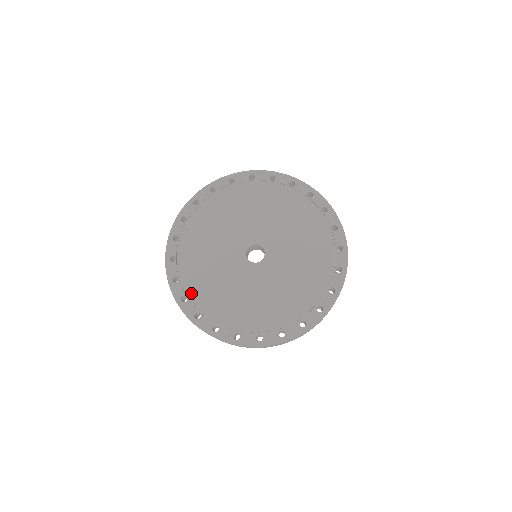
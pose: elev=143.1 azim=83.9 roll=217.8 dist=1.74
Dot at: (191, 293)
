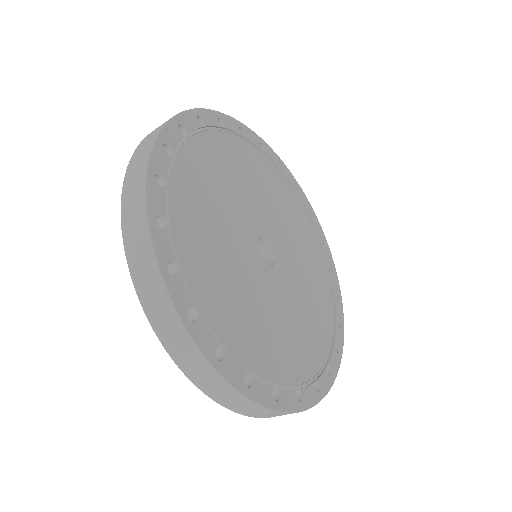
Dot at: (201, 303)
